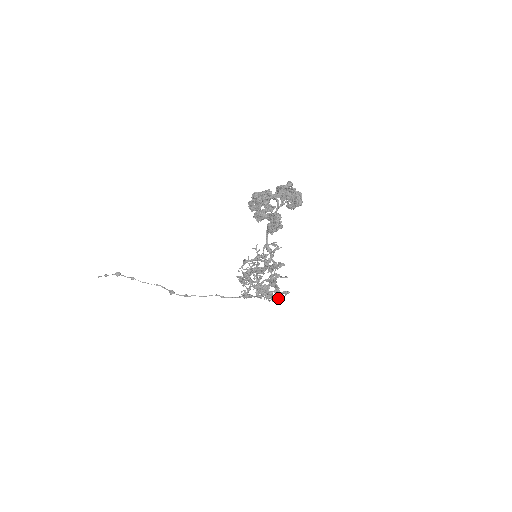
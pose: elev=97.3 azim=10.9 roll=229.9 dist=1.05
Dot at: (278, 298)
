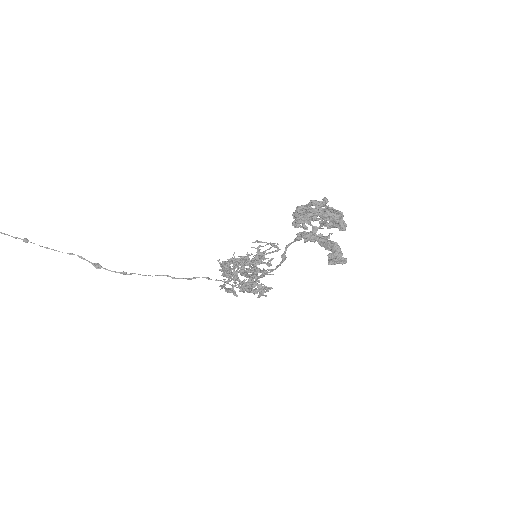
Dot at: (257, 291)
